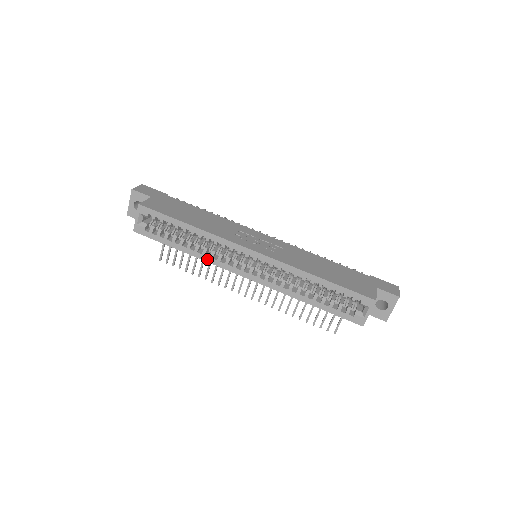
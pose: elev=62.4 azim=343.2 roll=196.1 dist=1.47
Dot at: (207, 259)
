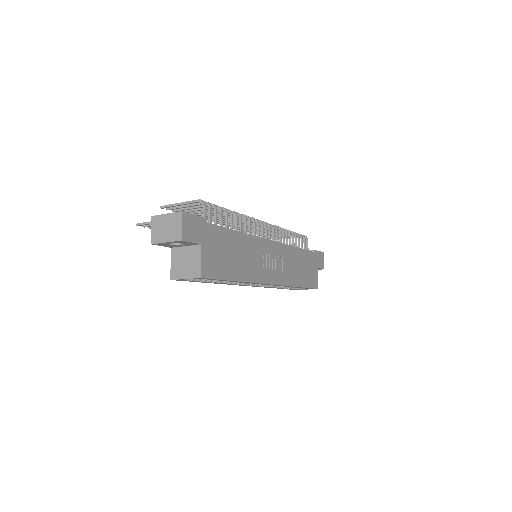
Dot at: (229, 284)
